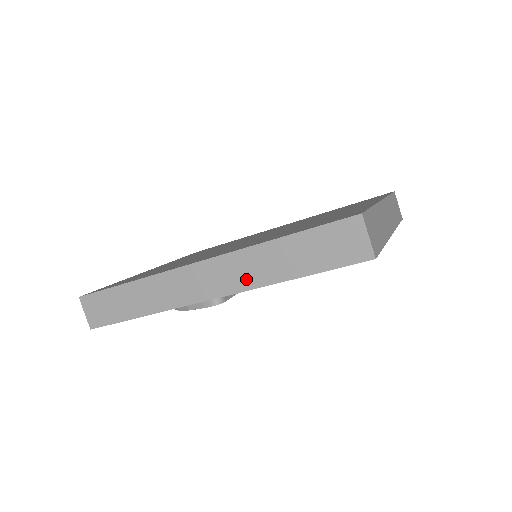
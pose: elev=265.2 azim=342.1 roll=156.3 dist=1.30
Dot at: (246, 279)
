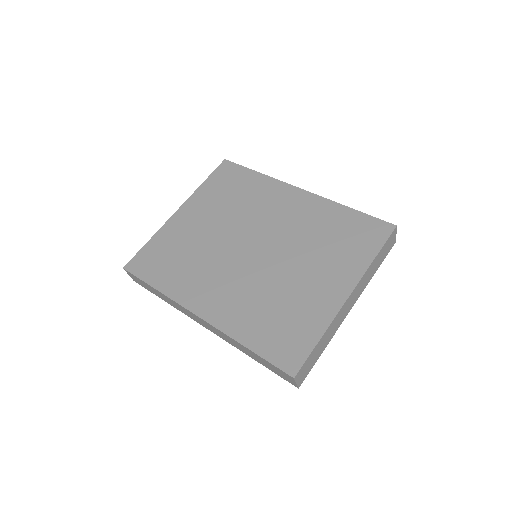
Dot at: (227, 340)
